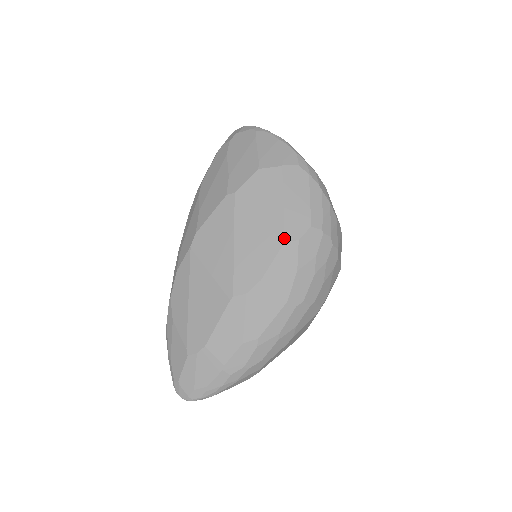
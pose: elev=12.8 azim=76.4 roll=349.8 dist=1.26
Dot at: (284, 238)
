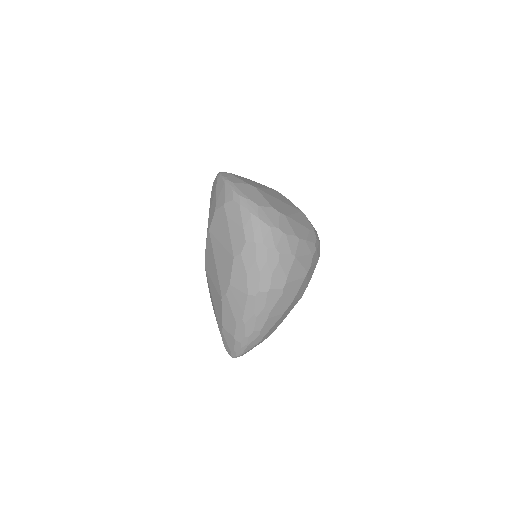
Dot at: (233, 255)
